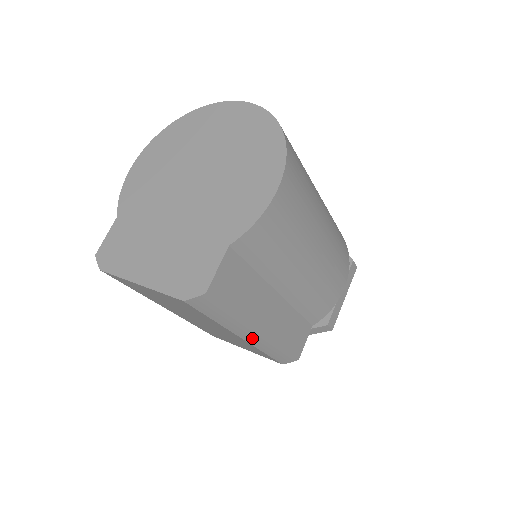
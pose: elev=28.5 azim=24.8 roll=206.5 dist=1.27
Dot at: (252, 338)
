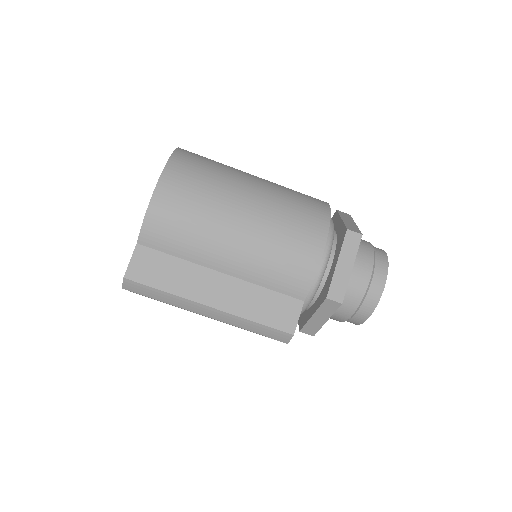
Dot at: (212, 314)
